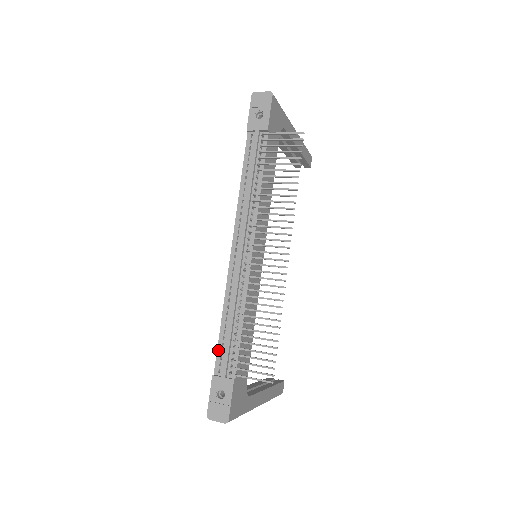
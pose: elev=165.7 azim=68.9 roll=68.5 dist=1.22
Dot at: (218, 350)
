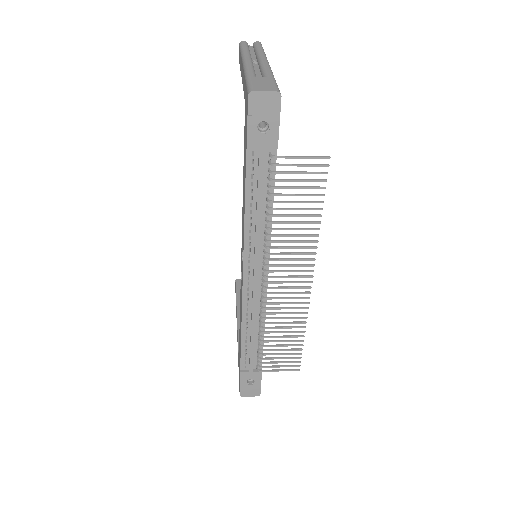
Dot at: (242, 354)
